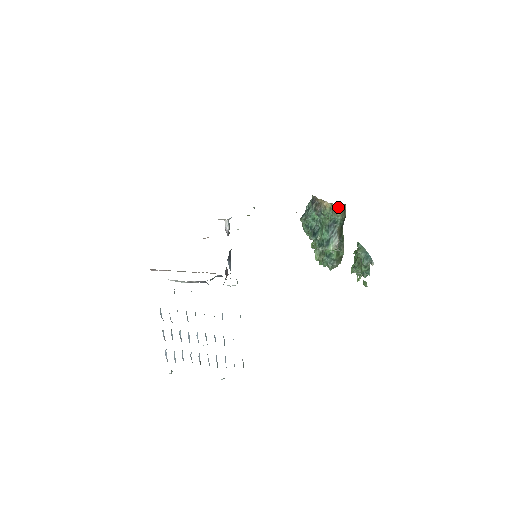
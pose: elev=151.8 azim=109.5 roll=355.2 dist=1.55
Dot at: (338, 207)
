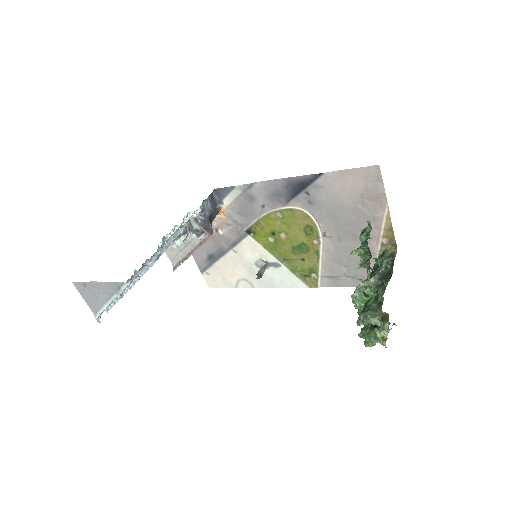
Dot at: (386, 253)
